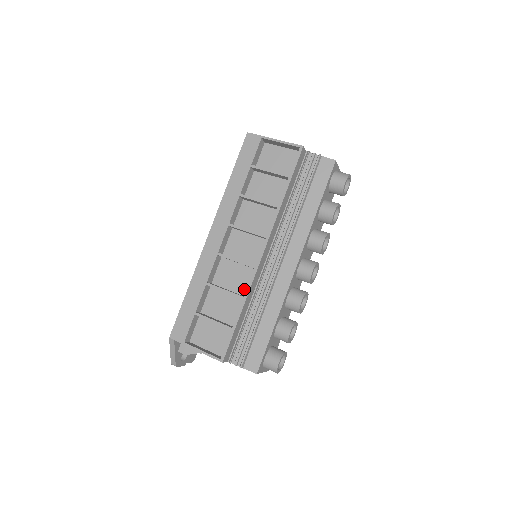
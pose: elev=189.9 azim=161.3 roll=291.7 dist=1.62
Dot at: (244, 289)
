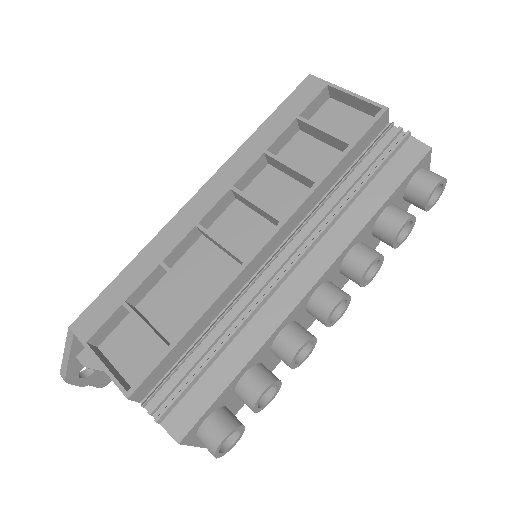
Dot at: (215, 293)
